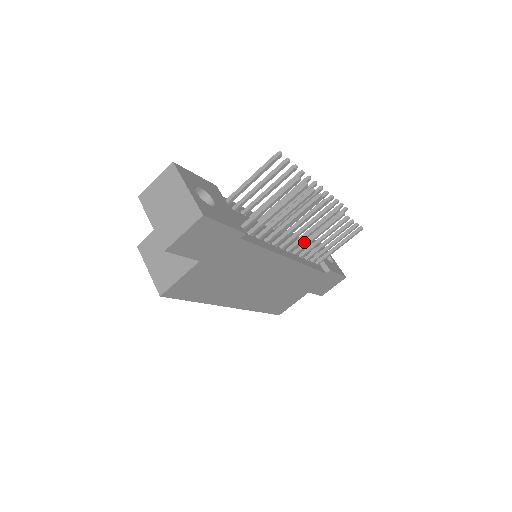
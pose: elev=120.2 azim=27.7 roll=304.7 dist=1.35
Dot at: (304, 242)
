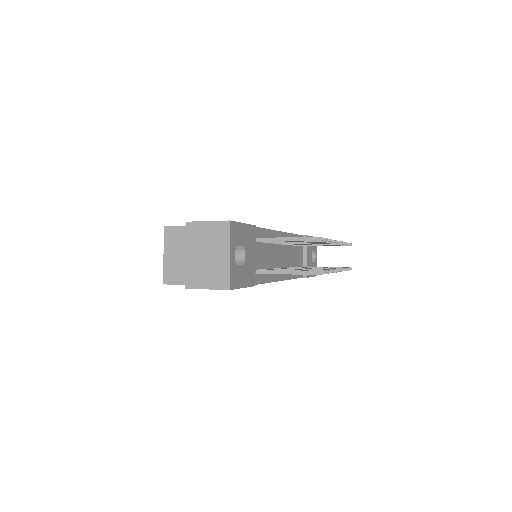
Dot at: occluded
